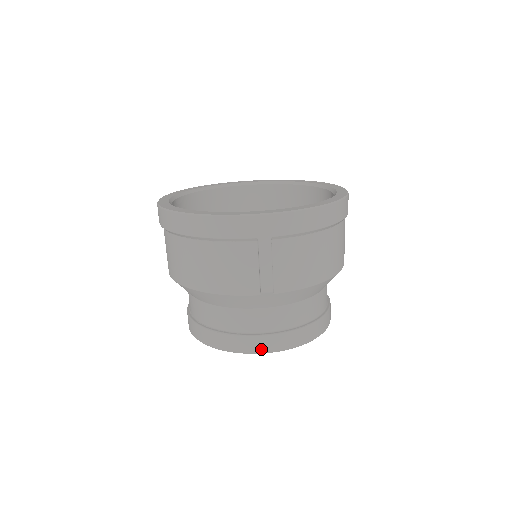
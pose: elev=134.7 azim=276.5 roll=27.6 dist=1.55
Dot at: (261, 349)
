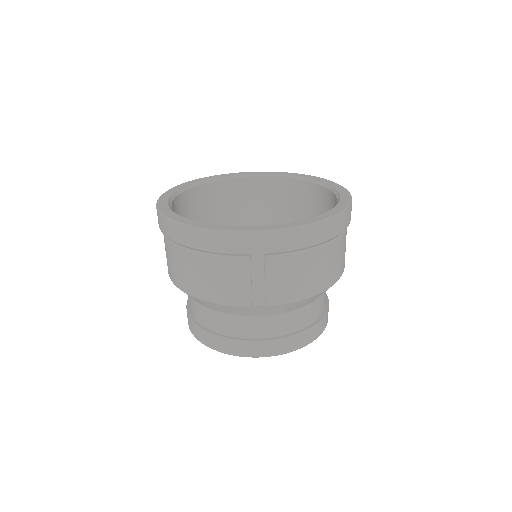
Dot at: (253, 354)
